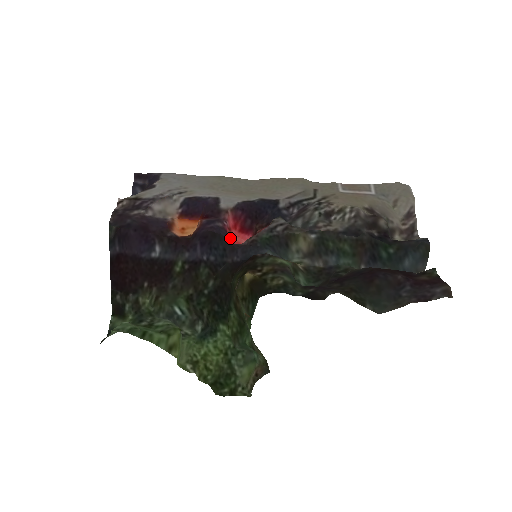
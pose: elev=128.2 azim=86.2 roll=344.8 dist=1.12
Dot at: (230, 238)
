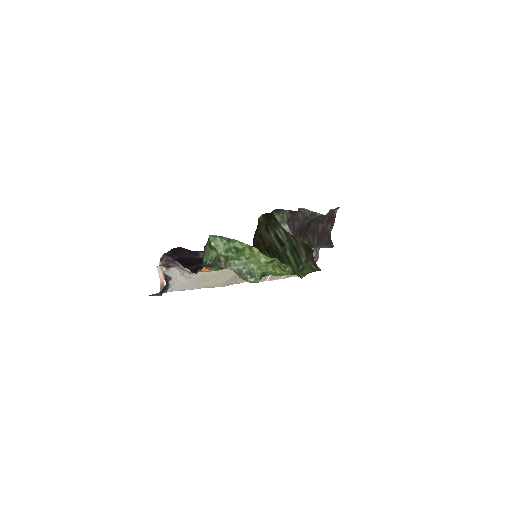
Dot at: occluded
